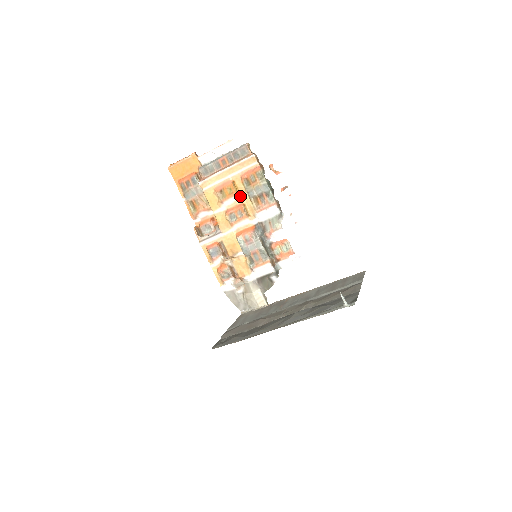
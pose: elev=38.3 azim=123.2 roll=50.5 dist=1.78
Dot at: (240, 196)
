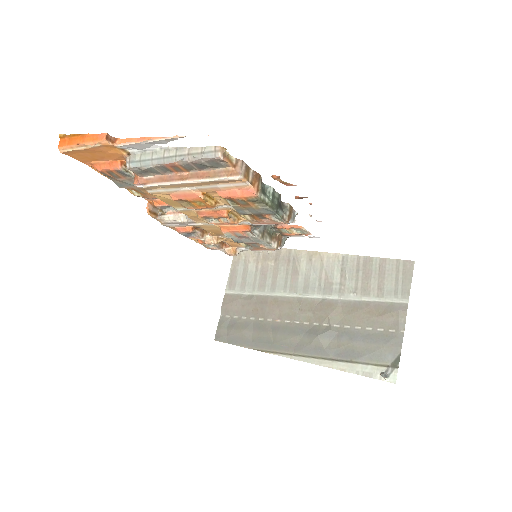
Dot at: (219, 205)
